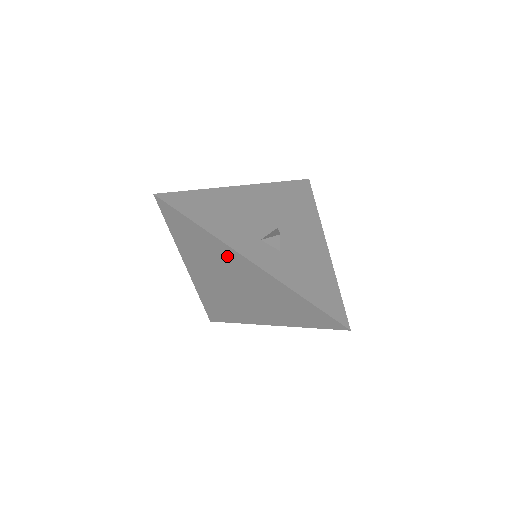
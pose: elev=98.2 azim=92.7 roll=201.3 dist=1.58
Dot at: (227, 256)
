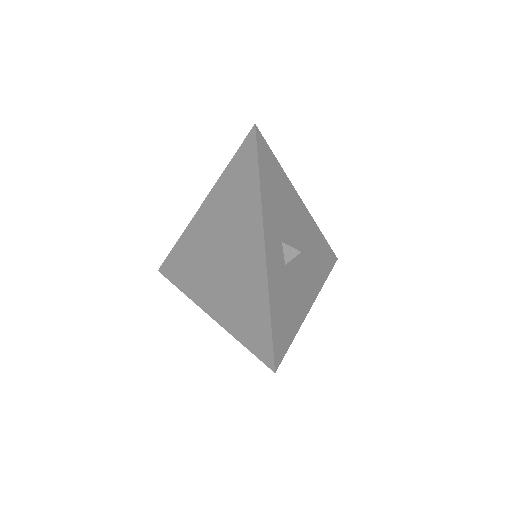
Dot at: (250, 222)
